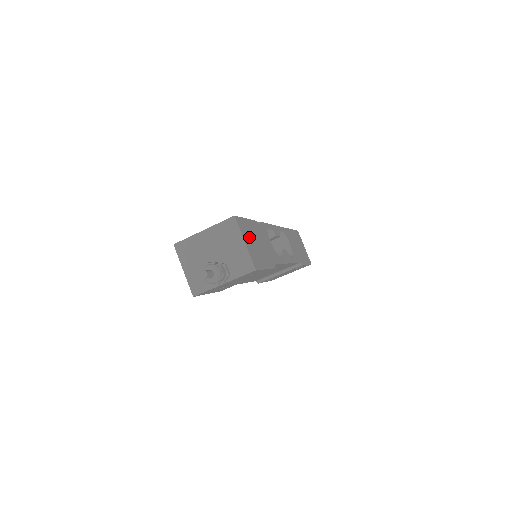
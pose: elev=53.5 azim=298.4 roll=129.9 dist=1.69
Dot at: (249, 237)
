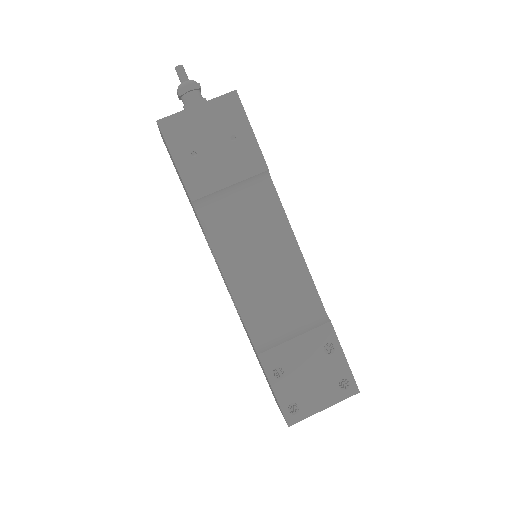
Dot at: occluded
